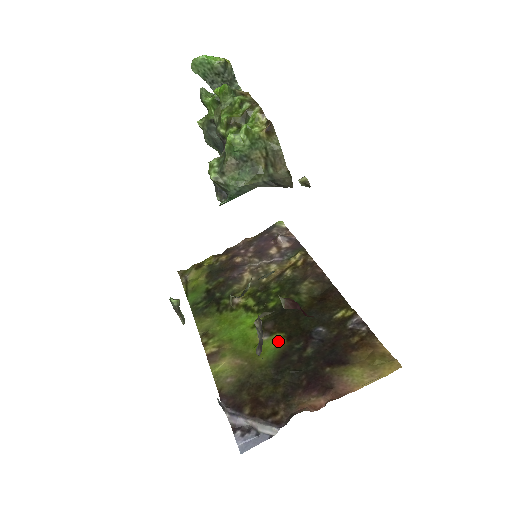
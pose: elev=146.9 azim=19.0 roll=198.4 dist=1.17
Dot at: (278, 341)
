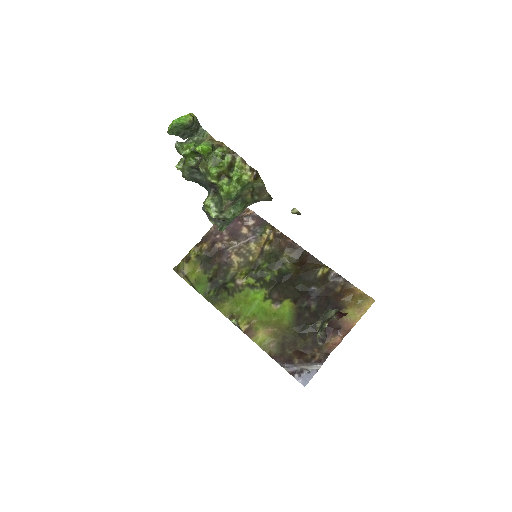
Dot at: (289, 306)
